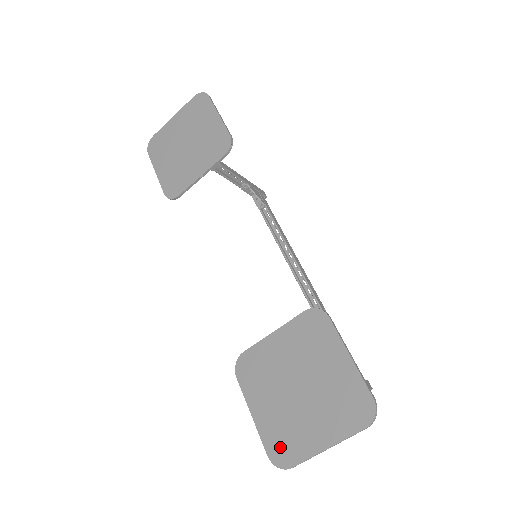
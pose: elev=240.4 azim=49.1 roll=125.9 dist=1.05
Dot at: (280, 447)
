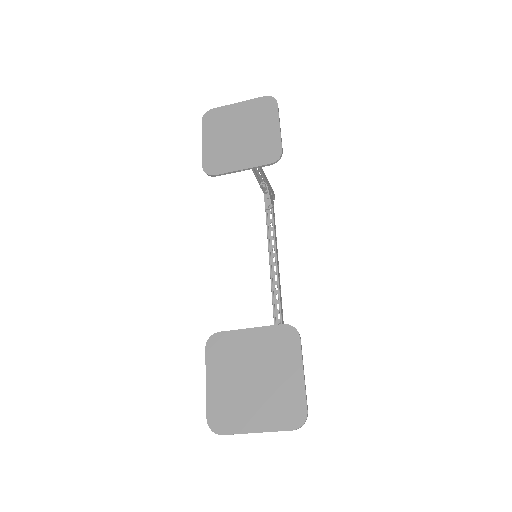
Dot at: (220, 416)
